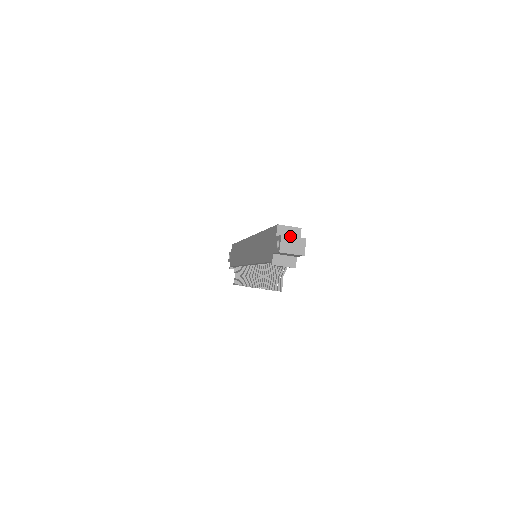
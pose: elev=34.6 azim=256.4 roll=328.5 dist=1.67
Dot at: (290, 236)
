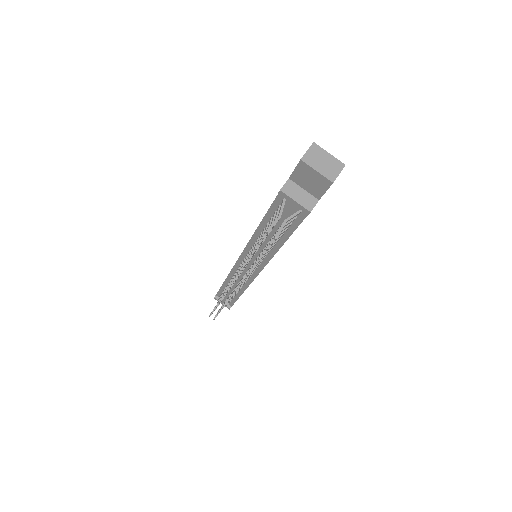
Dot at: (325, 150)
